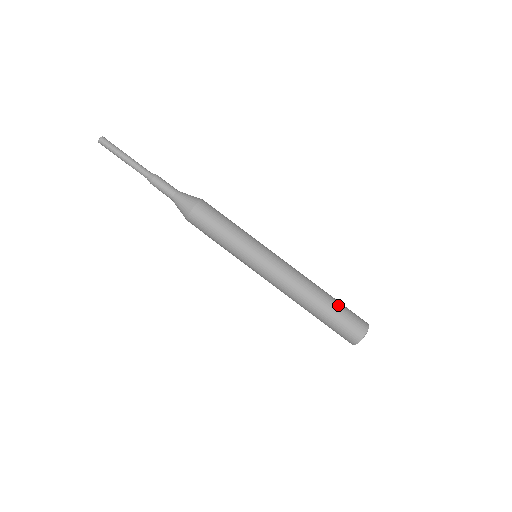
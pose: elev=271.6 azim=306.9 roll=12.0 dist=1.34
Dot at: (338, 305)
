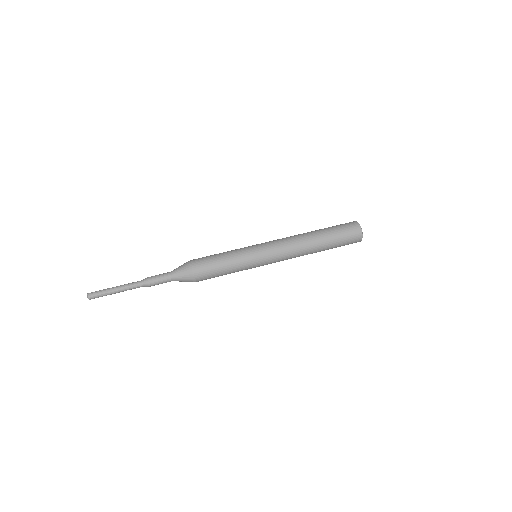
Dot at: (330, 230)
